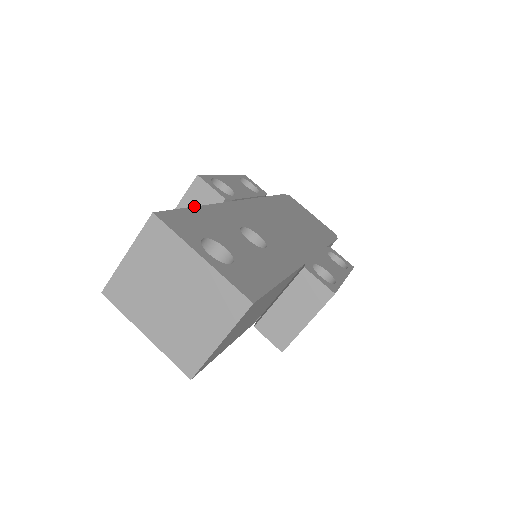
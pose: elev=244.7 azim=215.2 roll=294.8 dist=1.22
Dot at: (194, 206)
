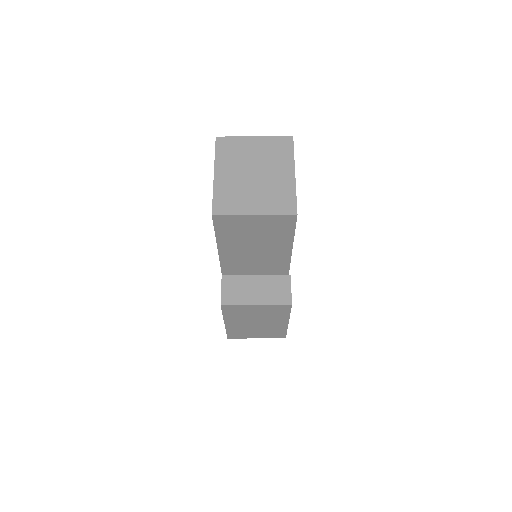
Dot at: occluded
